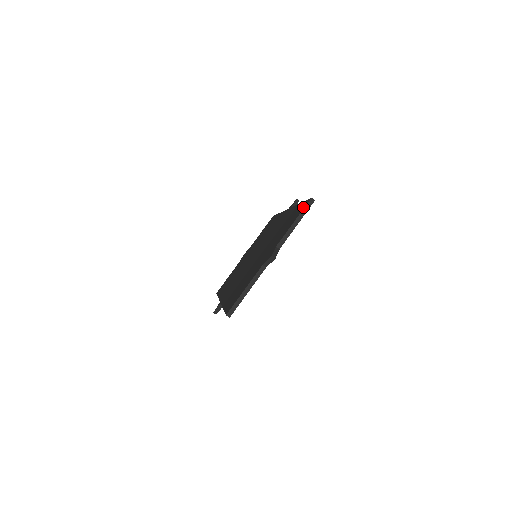
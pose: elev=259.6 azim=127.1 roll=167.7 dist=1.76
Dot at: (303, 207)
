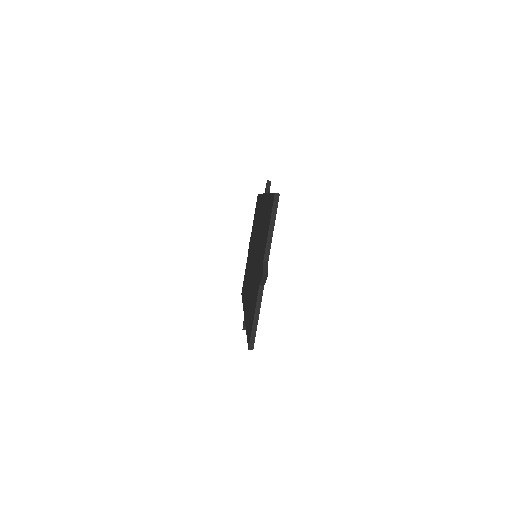
Dot at: (271, 206)
